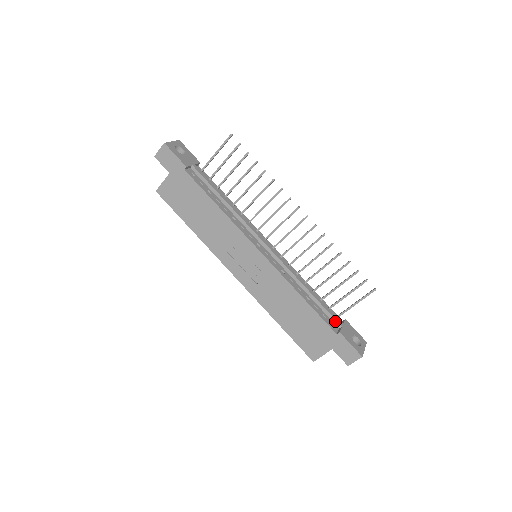
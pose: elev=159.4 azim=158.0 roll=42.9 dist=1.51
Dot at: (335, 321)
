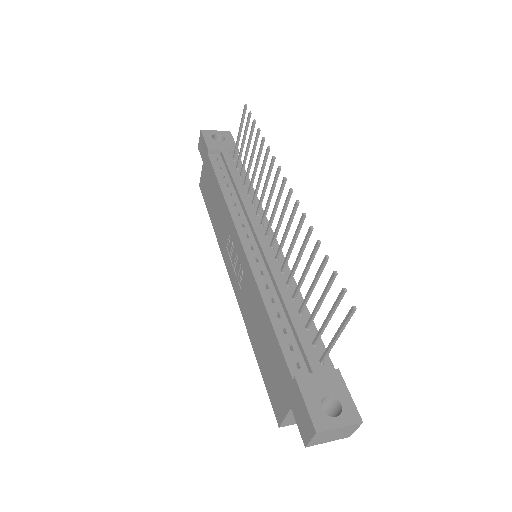
Dot at: (307, 361)
